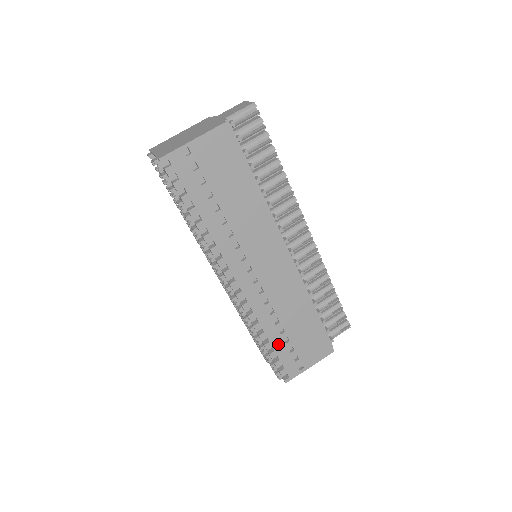
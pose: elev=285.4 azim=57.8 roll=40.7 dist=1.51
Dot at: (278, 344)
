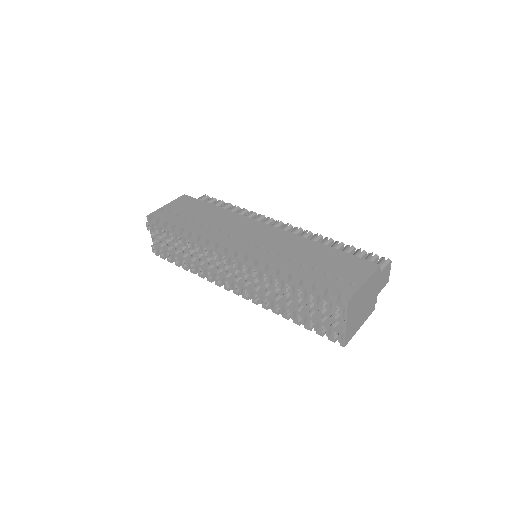
Dot at: (308, 274)
